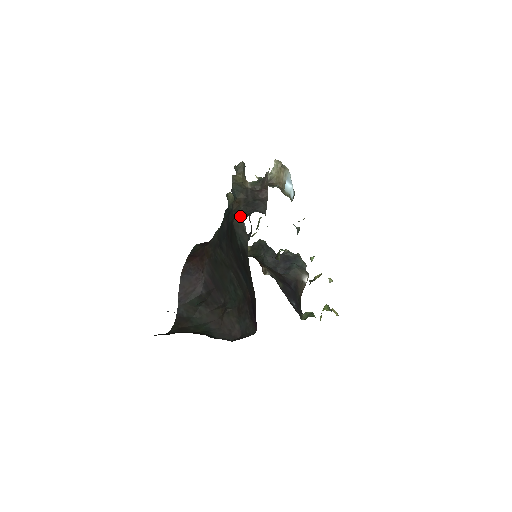
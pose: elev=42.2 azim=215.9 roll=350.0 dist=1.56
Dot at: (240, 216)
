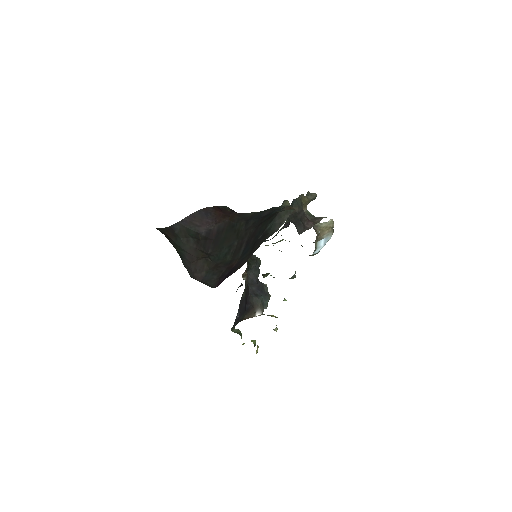
Dot at: (289, 213)
